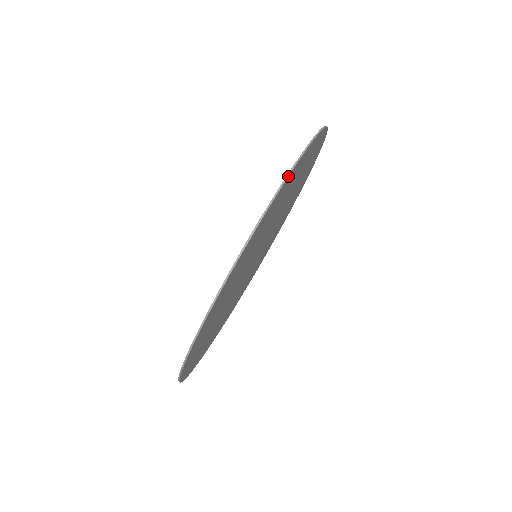
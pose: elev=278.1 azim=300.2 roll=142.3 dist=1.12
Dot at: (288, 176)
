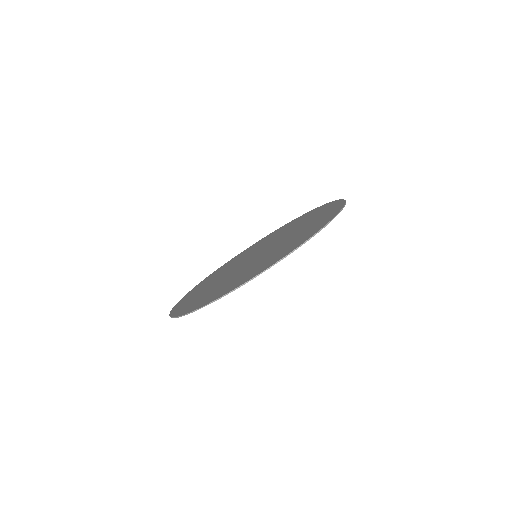
Dot at: occluded
